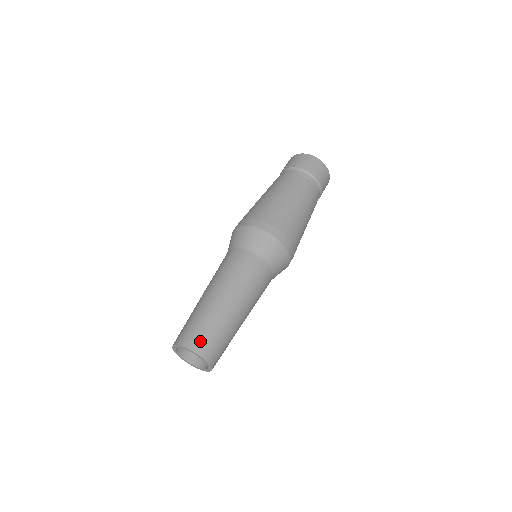
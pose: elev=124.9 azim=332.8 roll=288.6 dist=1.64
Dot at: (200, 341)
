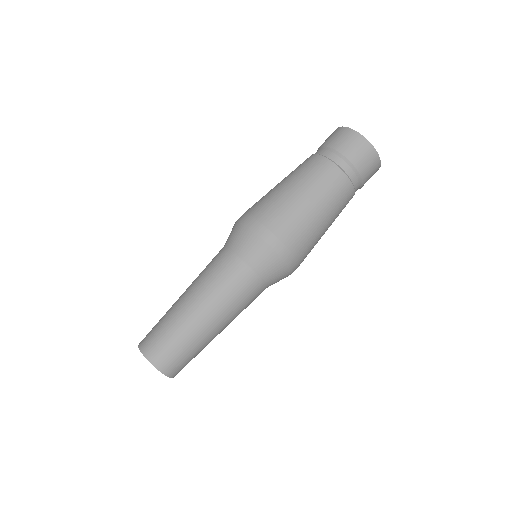
Dot at: (169, 362)
